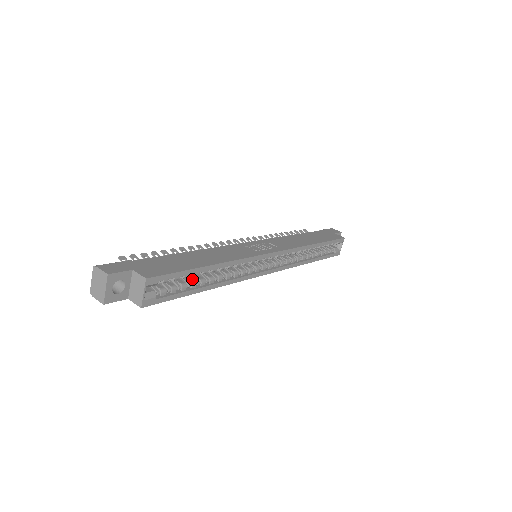
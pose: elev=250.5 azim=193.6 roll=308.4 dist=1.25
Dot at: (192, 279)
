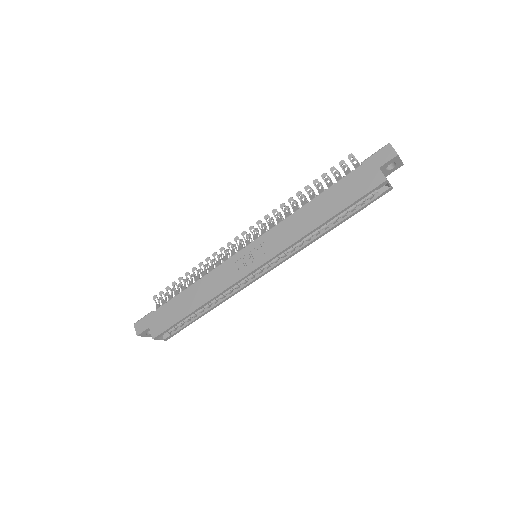
Dot at: occluded
